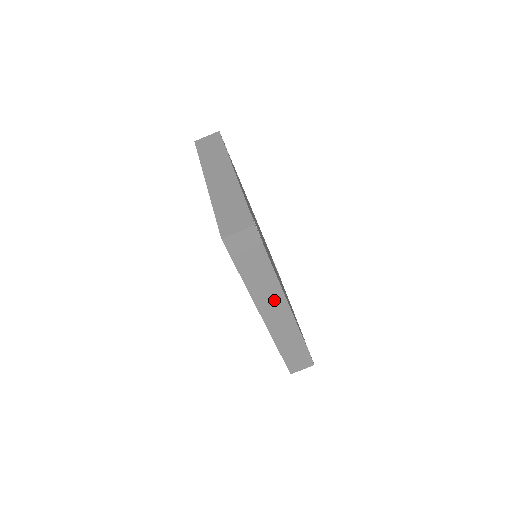
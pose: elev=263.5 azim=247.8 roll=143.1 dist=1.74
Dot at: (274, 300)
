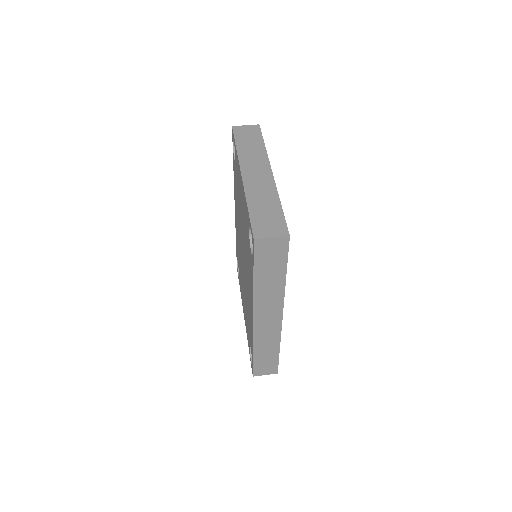
Dot at: (272, 307)
